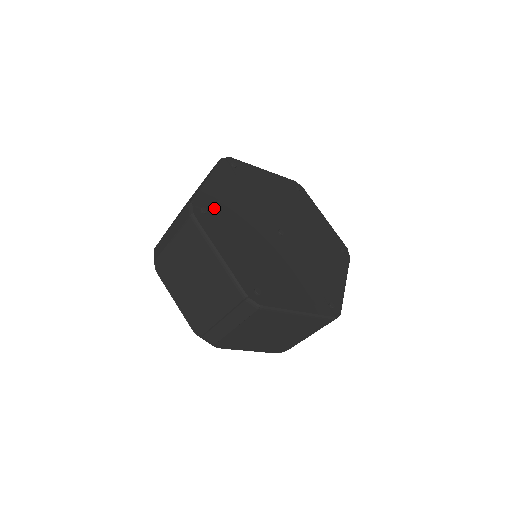
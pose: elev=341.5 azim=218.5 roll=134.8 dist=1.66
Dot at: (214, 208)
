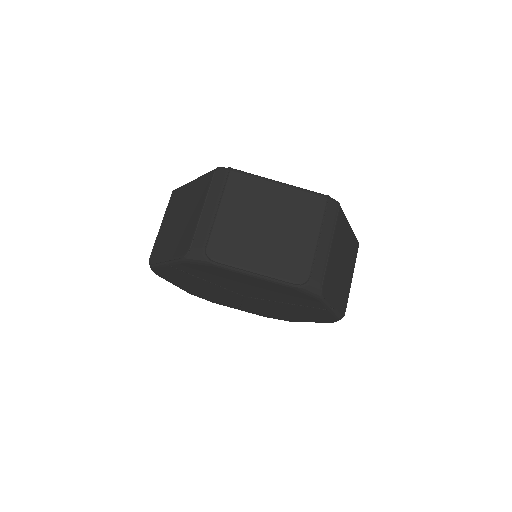
Dot at: occluded
